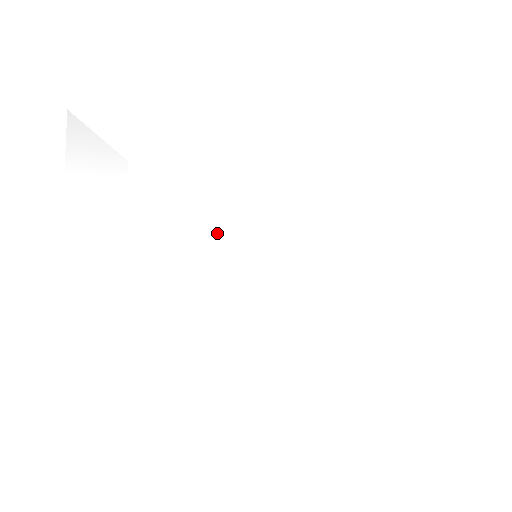
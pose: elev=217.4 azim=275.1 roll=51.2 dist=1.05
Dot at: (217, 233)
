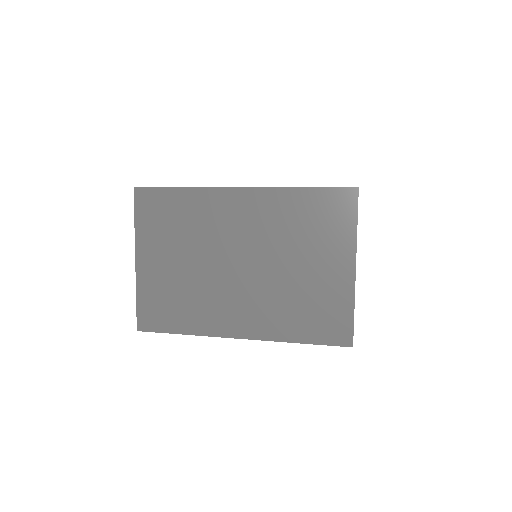
Dot at: occluded
